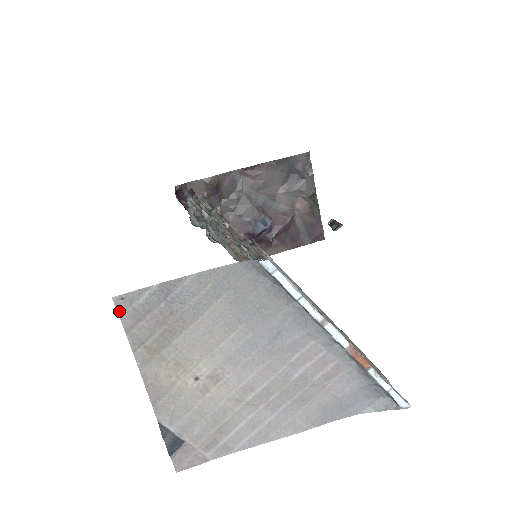
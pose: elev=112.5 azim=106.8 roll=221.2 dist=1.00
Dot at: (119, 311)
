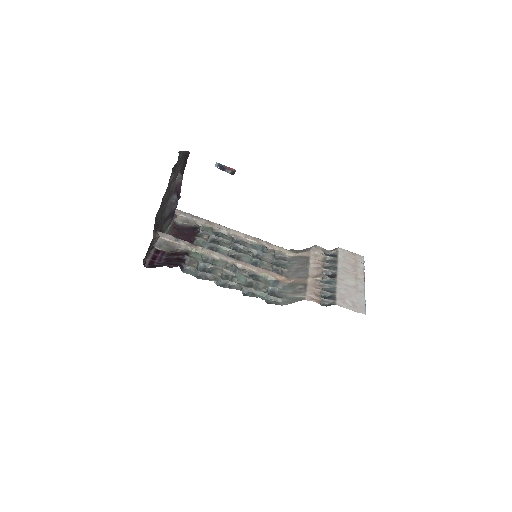
Dot at: occluded
